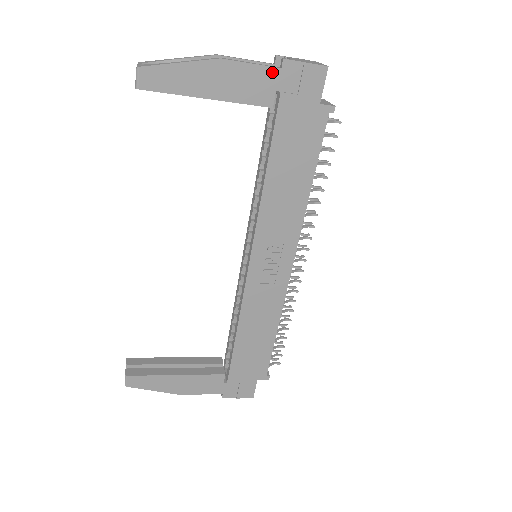
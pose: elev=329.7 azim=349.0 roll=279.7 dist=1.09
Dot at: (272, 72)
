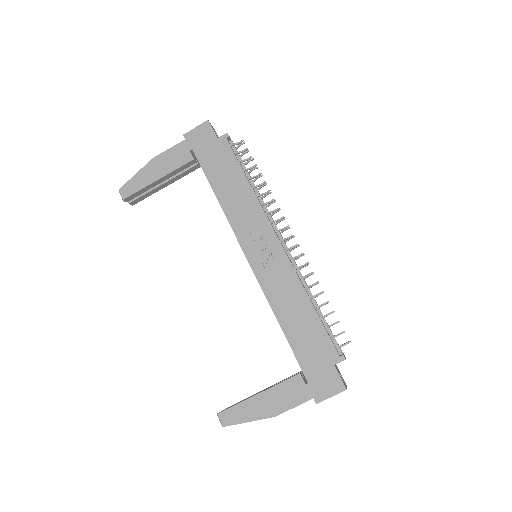
Dot at: (182, 144)
